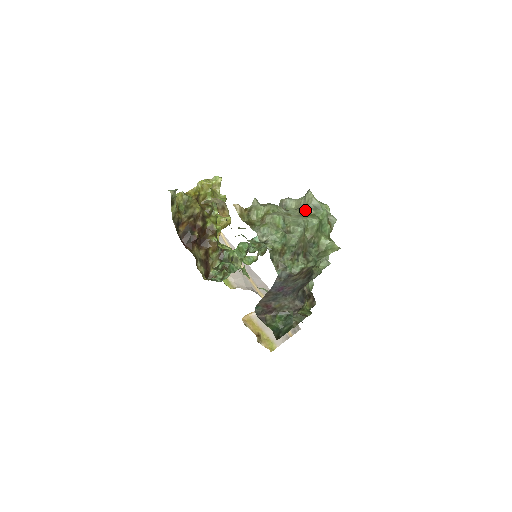
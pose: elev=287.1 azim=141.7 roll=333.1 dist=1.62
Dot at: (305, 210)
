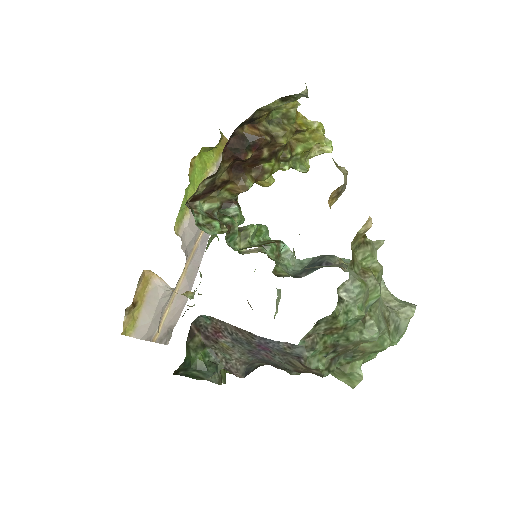
Dot at: (390, 317)
